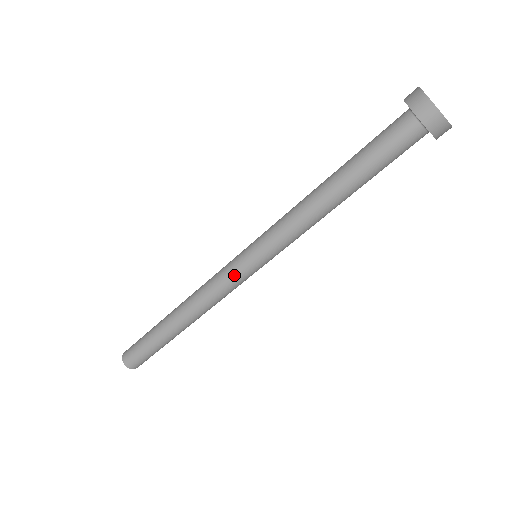
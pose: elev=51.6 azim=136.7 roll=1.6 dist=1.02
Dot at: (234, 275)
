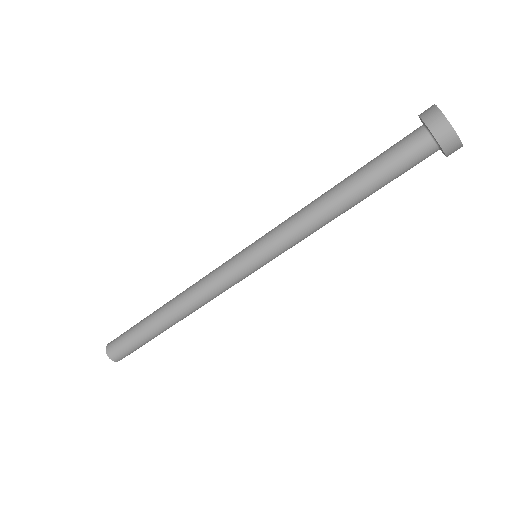
Dot at: (229, 266)
